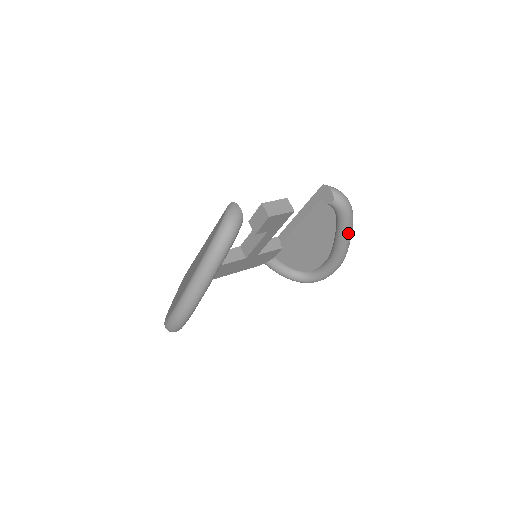
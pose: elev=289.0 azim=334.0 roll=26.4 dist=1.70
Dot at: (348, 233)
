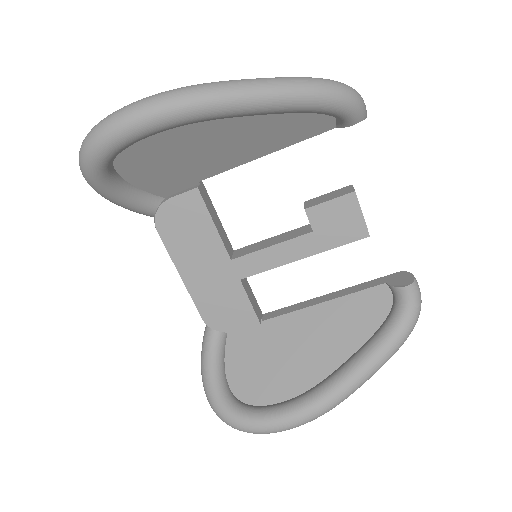
Dot at: (382, 355)
